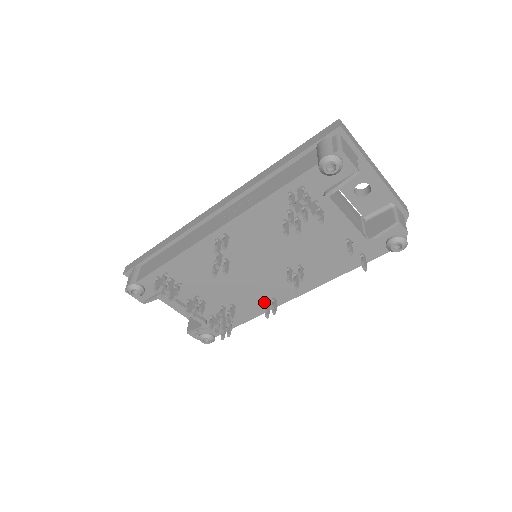
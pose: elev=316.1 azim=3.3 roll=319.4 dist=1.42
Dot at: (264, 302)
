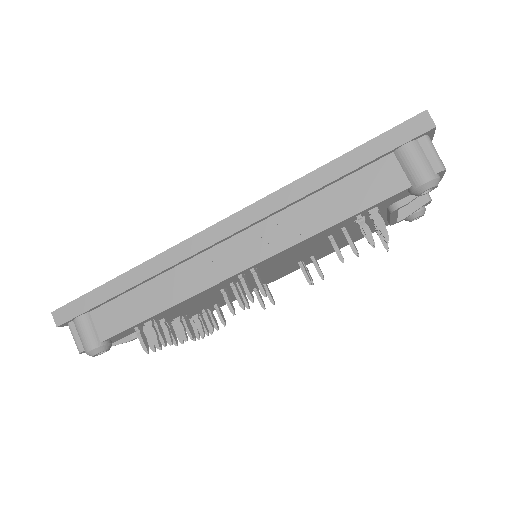
Dot at: (252, 289)
